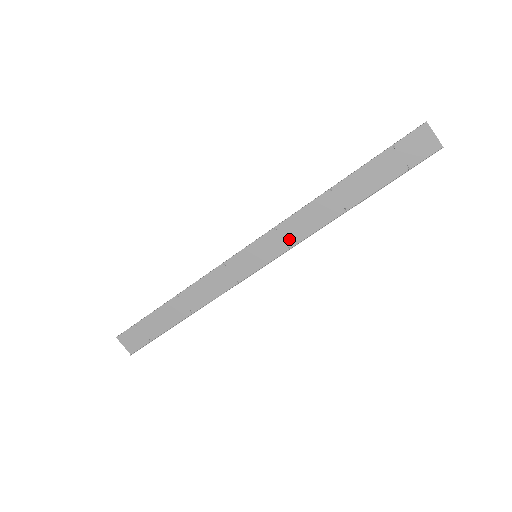
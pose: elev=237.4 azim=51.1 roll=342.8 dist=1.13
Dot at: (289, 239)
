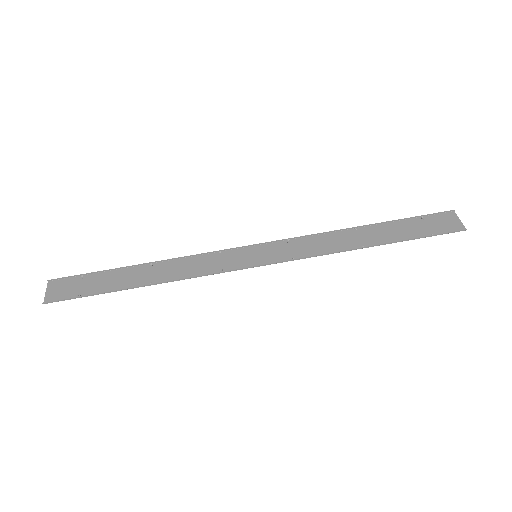
Dot at: (297, 252)
